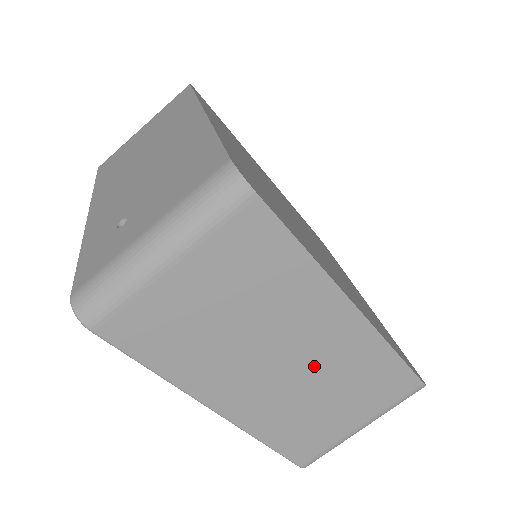
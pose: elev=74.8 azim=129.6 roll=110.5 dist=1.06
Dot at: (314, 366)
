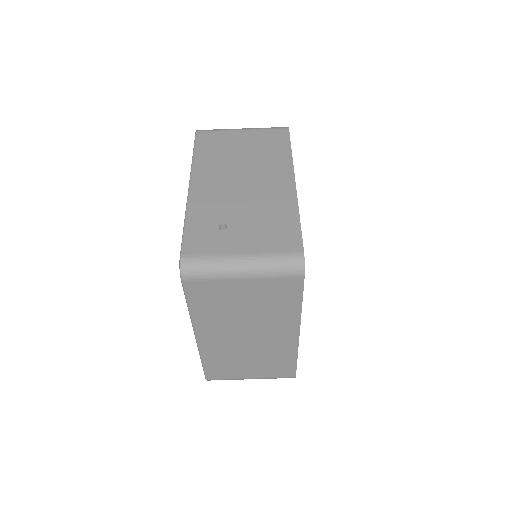
Dot at: (258, 345)
